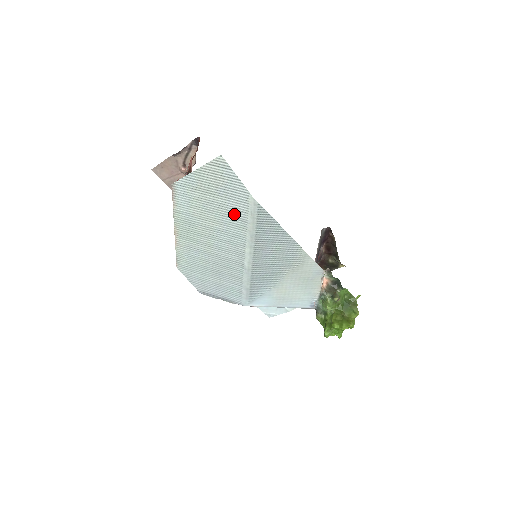
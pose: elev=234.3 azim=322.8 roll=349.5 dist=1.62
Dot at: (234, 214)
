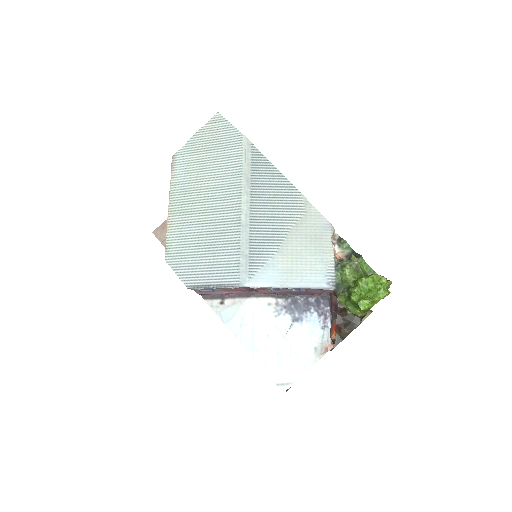
Dot at: (229, 162)
